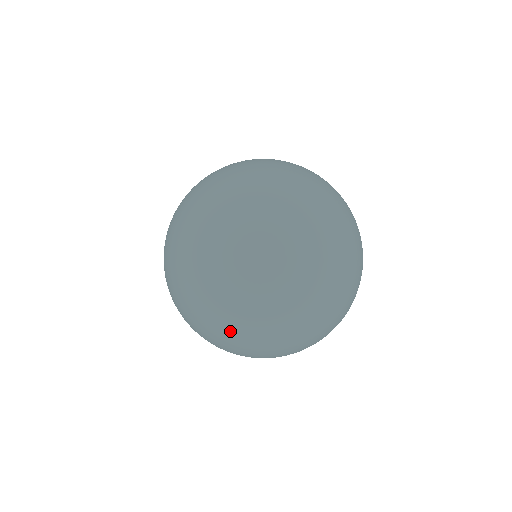
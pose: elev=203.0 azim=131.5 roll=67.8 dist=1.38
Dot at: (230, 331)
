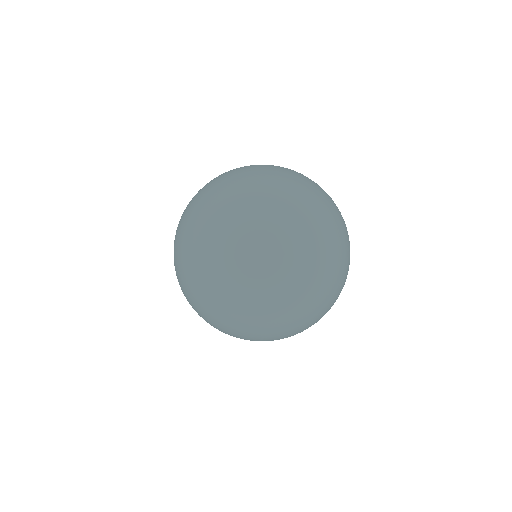
Dot at: occluded
